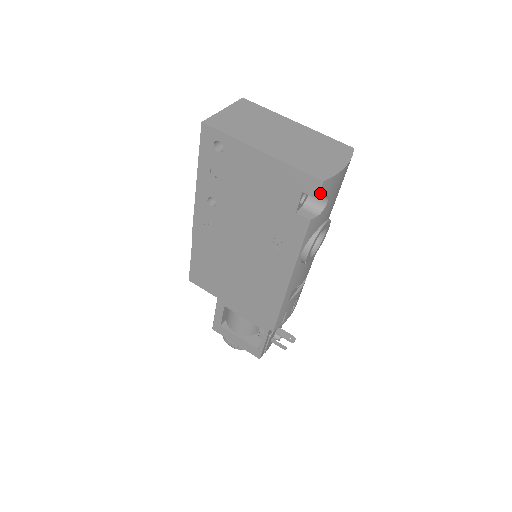
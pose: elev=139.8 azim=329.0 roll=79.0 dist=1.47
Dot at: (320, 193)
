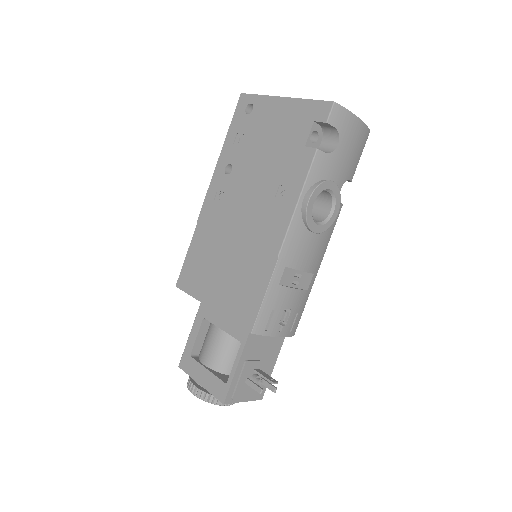
Dot at: (330, 117)
